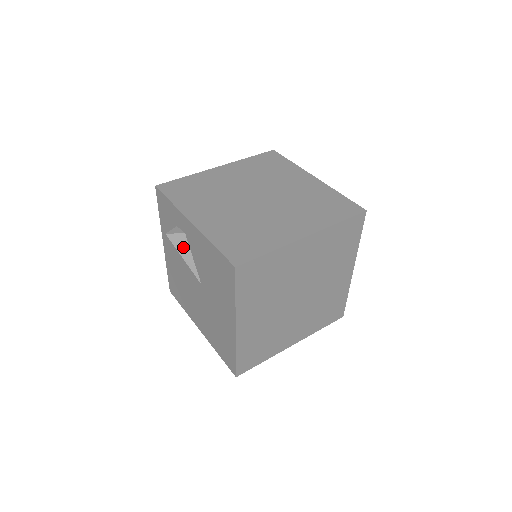
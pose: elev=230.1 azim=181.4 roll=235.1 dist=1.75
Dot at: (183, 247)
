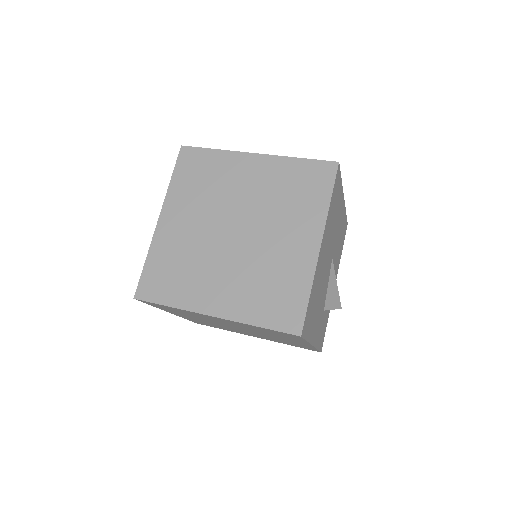
Dot at: occluded
